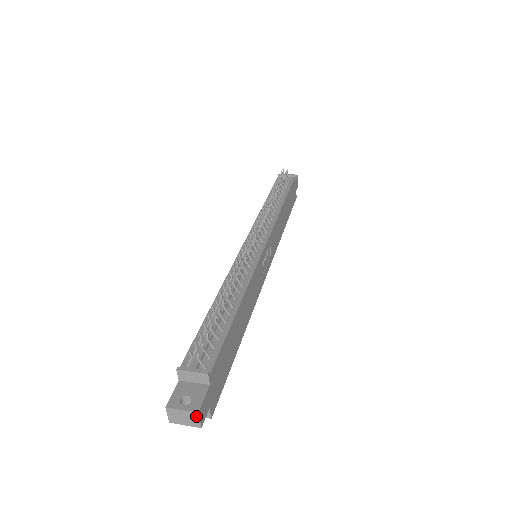
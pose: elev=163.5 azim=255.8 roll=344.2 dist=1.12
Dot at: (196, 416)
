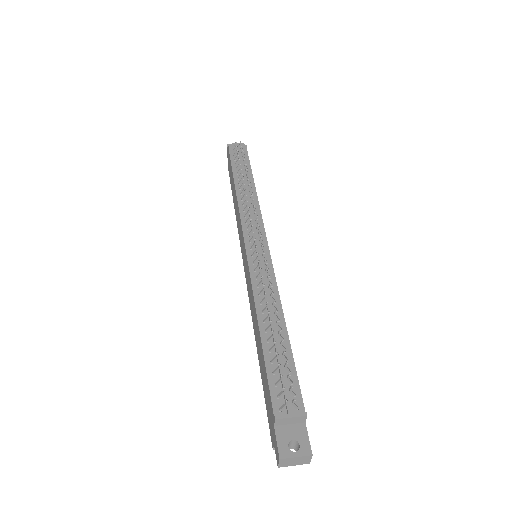
Dot at: (309, 458)
